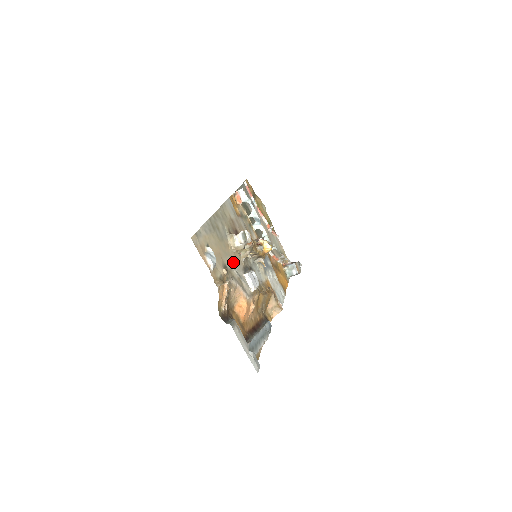
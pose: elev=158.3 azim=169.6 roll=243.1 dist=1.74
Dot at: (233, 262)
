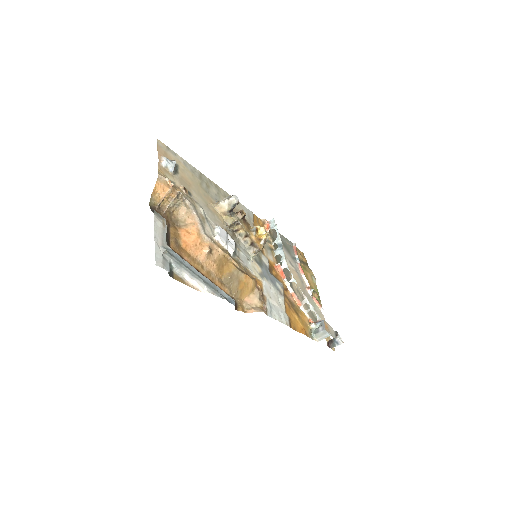
Dot at: (206, 208)
